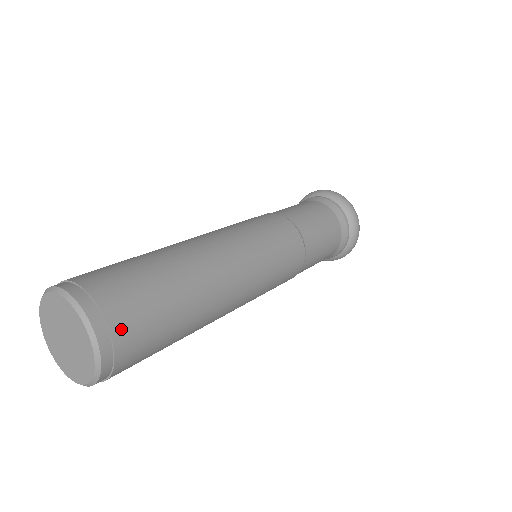
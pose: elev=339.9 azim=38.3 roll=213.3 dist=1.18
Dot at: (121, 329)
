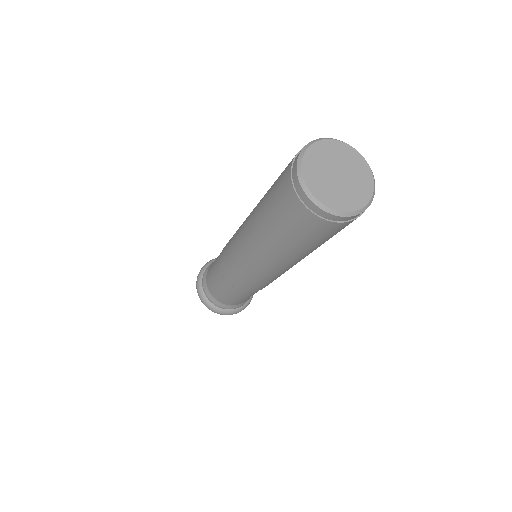
Dot at: occluded
